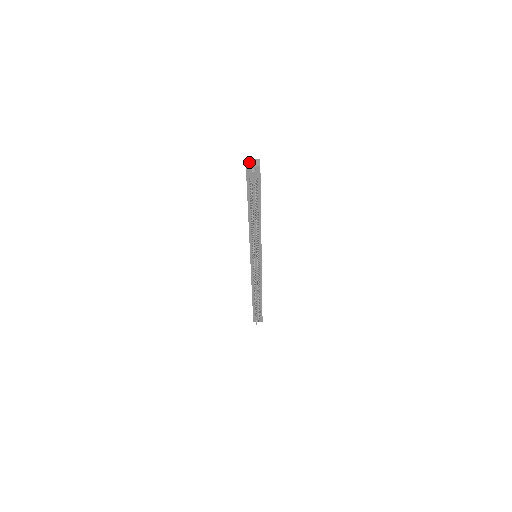
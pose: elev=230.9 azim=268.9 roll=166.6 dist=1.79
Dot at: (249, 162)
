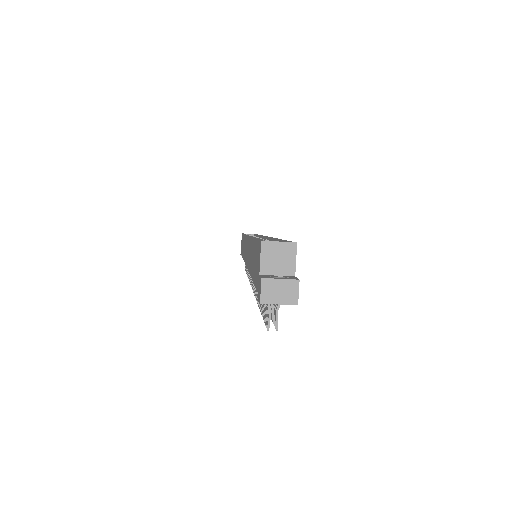
Dot at: (269, 289)
